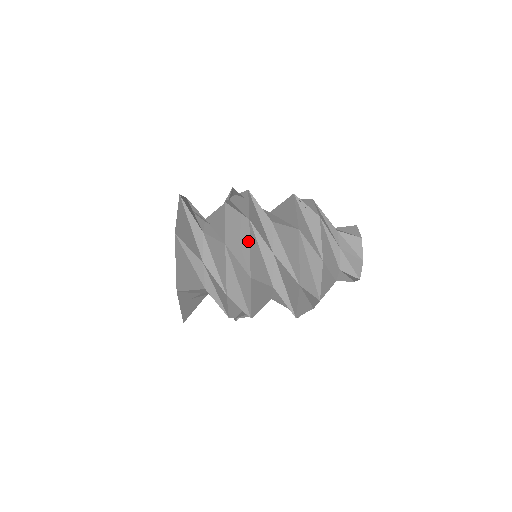
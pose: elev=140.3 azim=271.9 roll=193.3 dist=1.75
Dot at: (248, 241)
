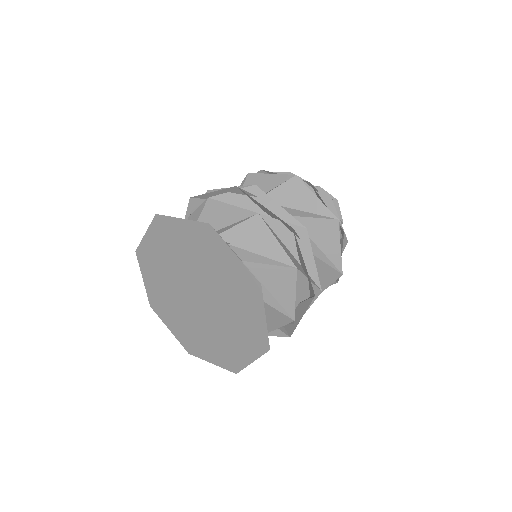
Dot at: (310, 253)
